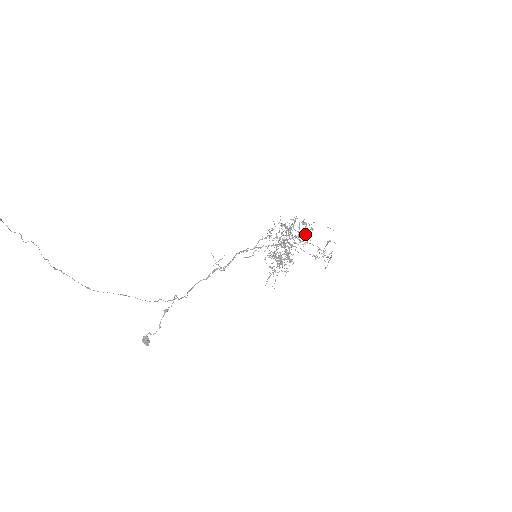
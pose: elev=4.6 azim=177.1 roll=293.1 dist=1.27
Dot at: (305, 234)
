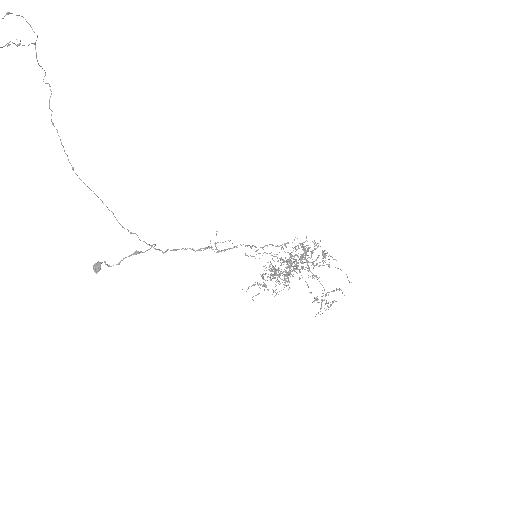
Dot at: occluded
